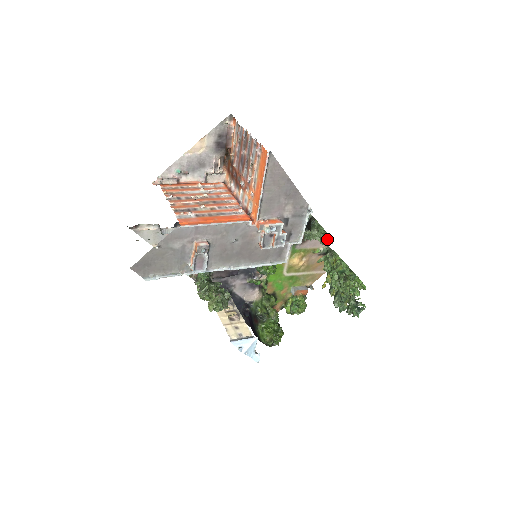
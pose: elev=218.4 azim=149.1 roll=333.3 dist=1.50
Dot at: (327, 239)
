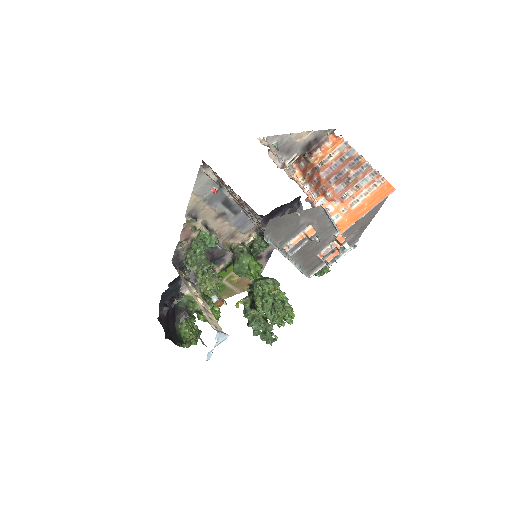
Dot at: (327, 272)
